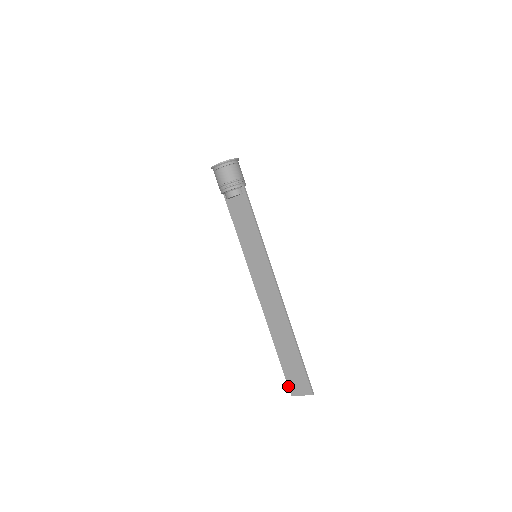
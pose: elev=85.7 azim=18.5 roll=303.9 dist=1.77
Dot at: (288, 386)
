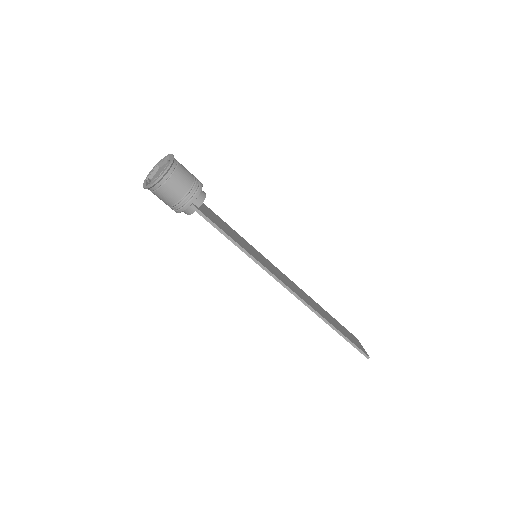
Dot at: occluded
